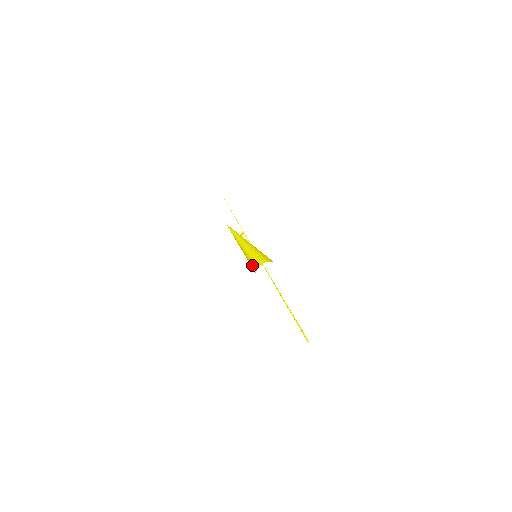
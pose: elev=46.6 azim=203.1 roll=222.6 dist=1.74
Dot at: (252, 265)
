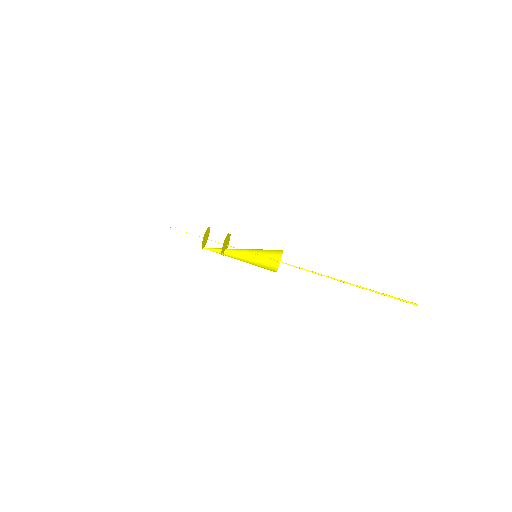
Dot at: (266, 268)
